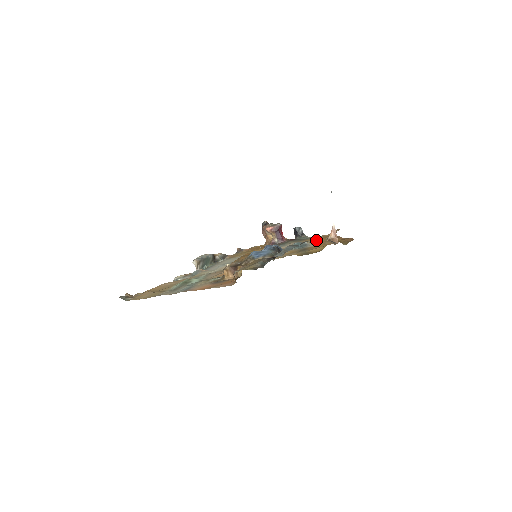
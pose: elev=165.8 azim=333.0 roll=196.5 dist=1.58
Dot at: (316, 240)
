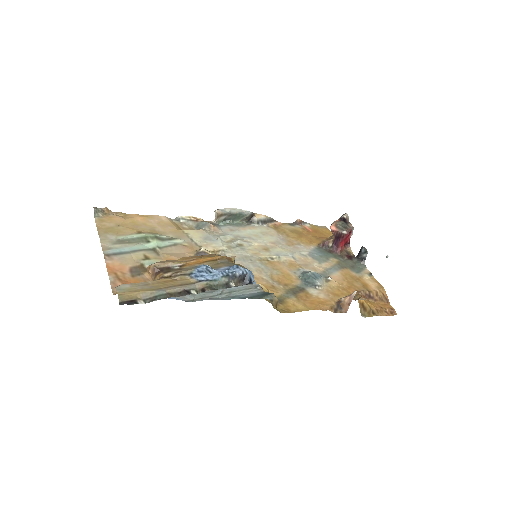
Dot at: (343, 285)
